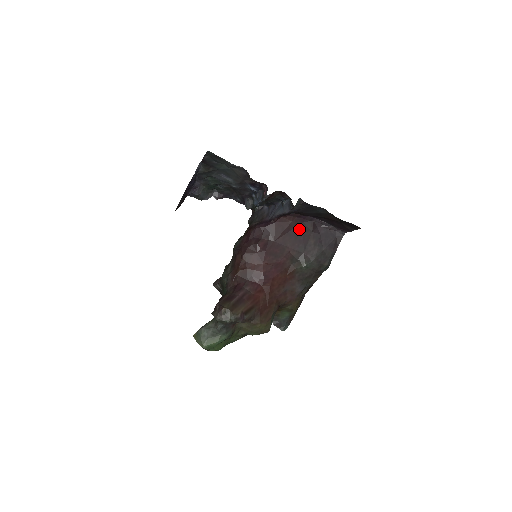
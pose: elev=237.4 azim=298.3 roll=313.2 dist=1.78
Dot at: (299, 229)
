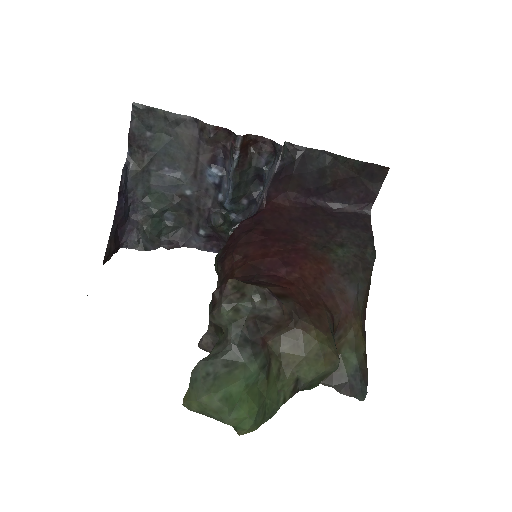
Dot at: (304, 214)
